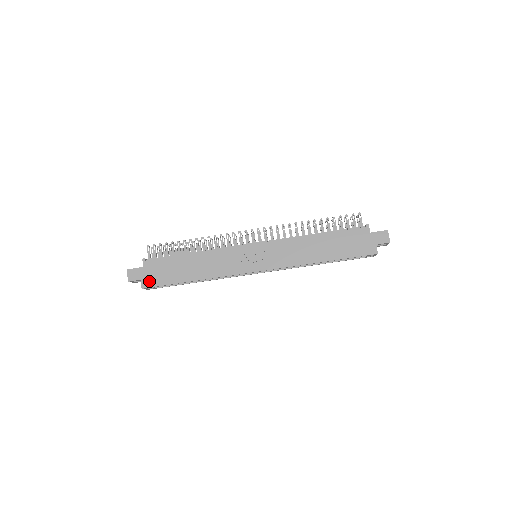
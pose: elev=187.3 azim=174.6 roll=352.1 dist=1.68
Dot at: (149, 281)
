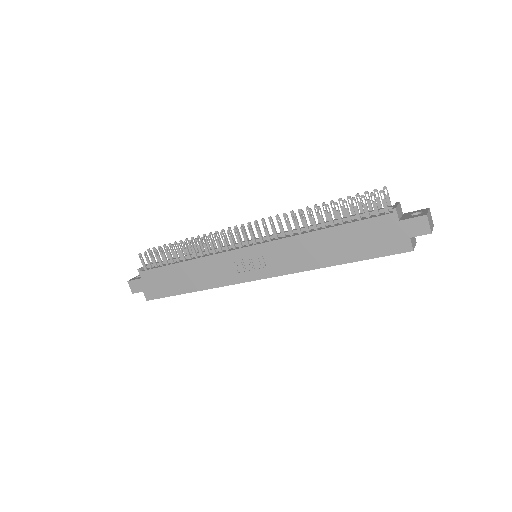
Dot at: (151, 293)
